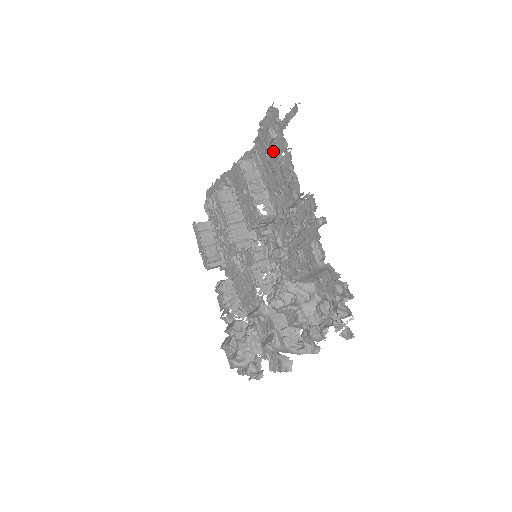
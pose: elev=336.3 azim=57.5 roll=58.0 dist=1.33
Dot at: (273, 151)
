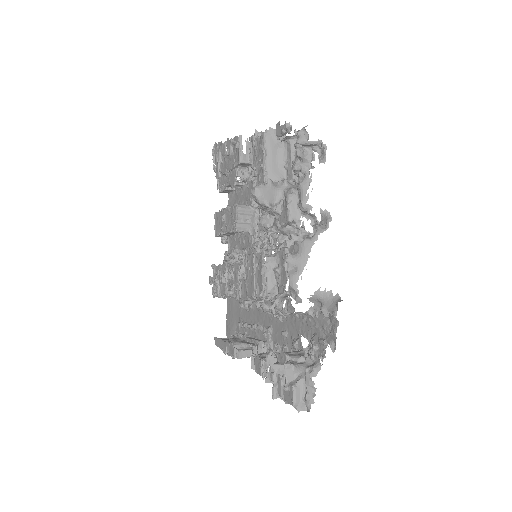
Dot at: (224, 163)
